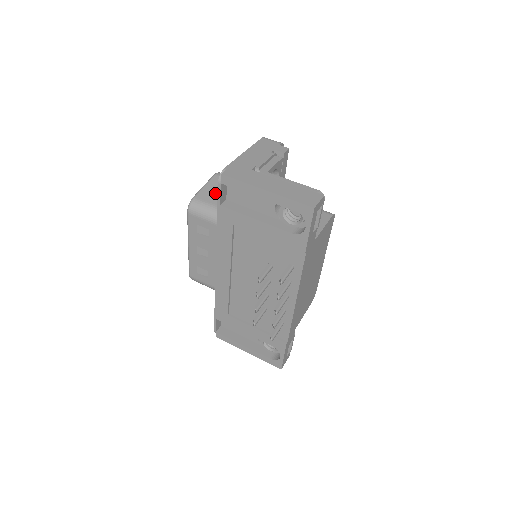
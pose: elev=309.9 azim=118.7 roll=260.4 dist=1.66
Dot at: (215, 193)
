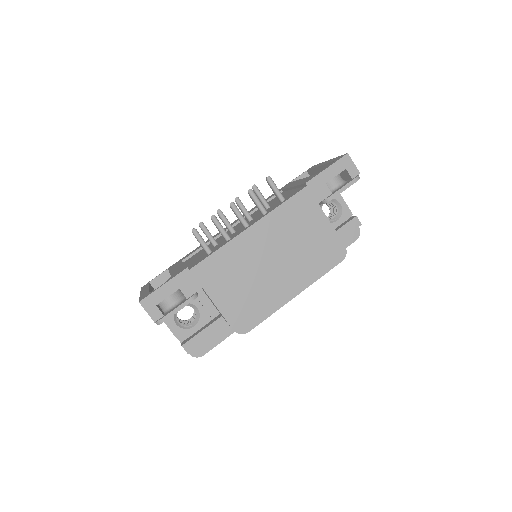
Dot at: occluded
